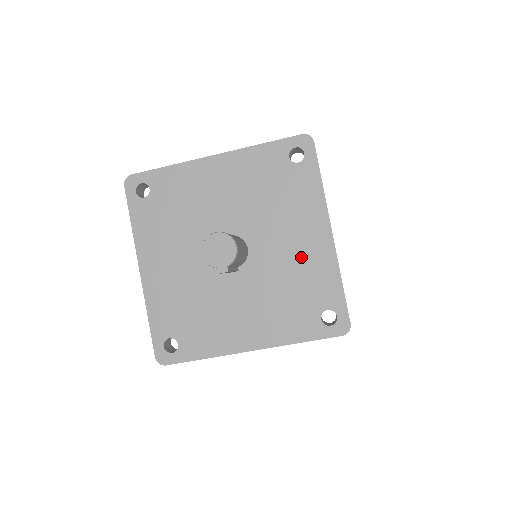
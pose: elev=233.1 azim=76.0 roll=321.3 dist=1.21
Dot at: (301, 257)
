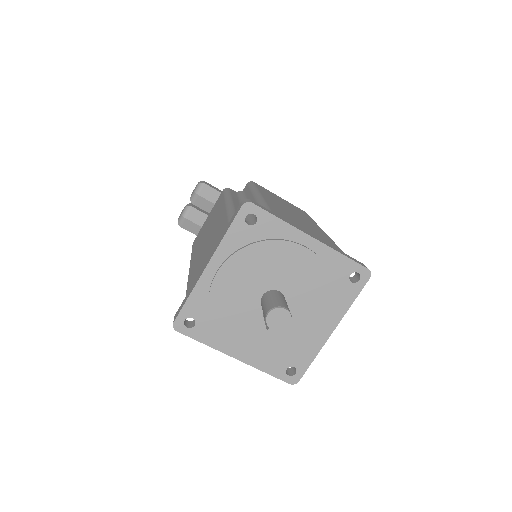
Dot at: (307, 333)
